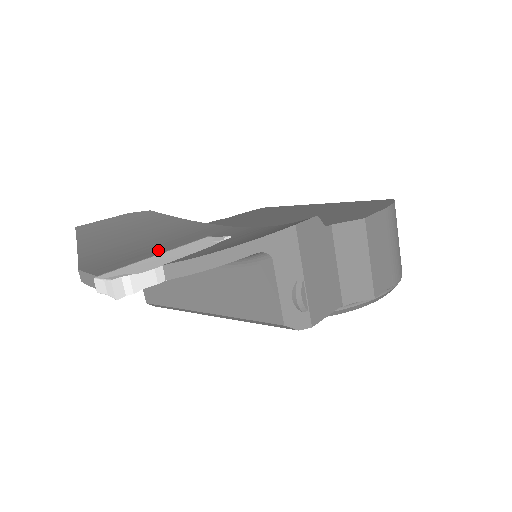
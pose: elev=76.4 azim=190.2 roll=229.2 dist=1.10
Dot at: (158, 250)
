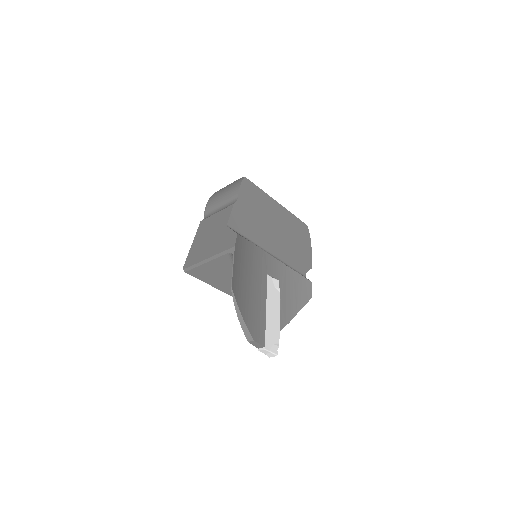
Dot at: (263, 302)
